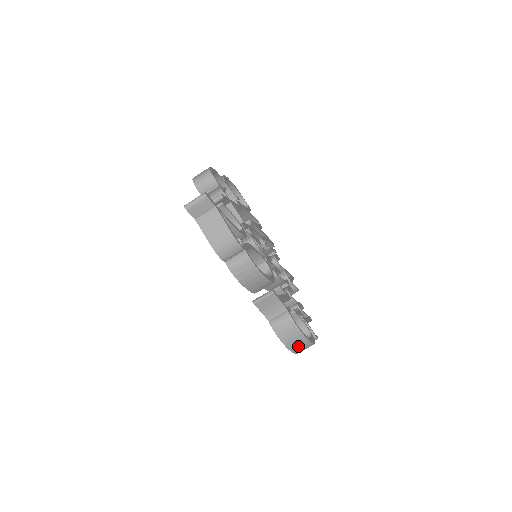
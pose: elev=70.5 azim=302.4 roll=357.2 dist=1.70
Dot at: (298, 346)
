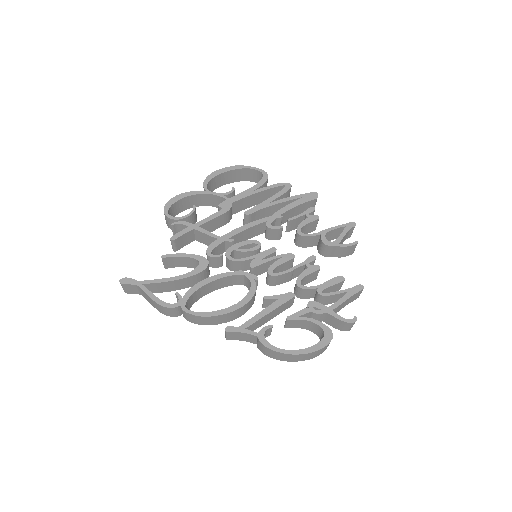
Dot at: (299, 358)
